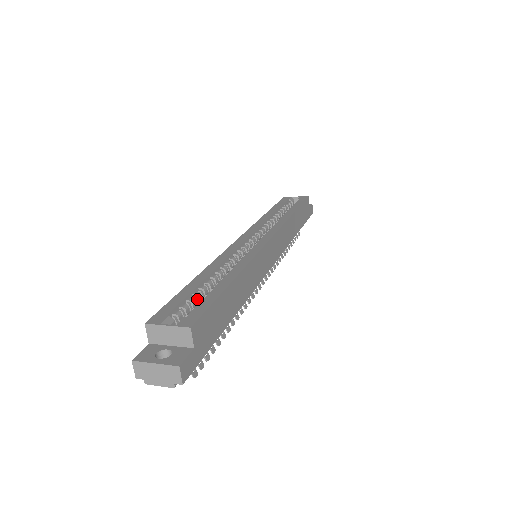
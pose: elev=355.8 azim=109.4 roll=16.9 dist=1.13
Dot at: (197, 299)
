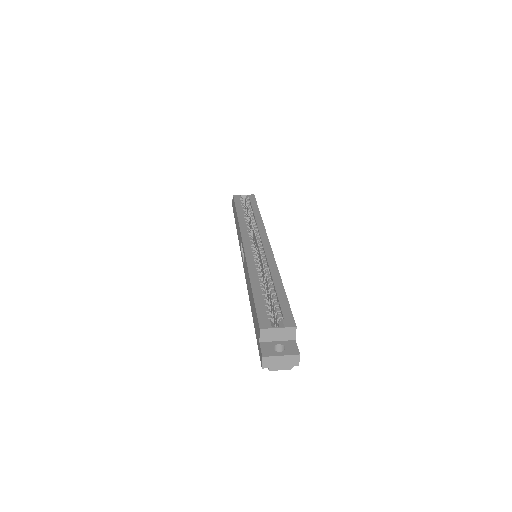
Dot at: (267, 302)
